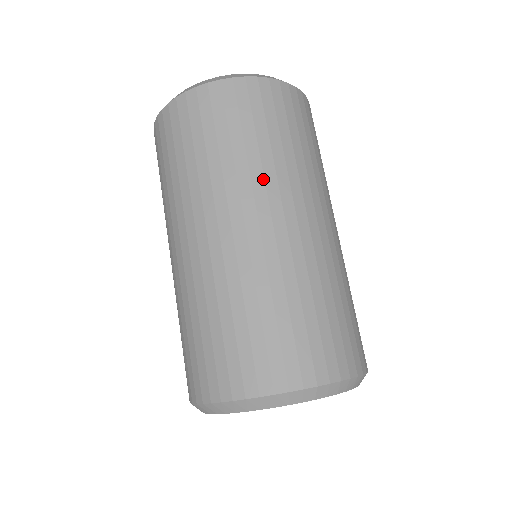
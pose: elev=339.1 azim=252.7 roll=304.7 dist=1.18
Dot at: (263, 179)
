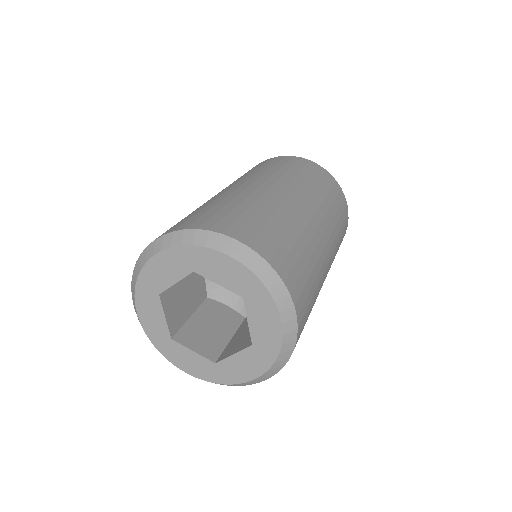
Dot at: (253, 176)
